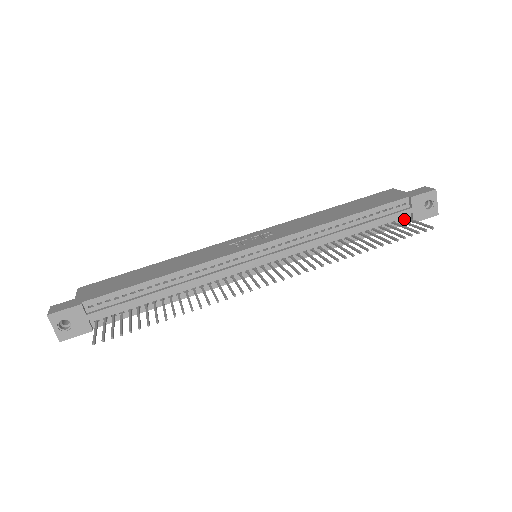
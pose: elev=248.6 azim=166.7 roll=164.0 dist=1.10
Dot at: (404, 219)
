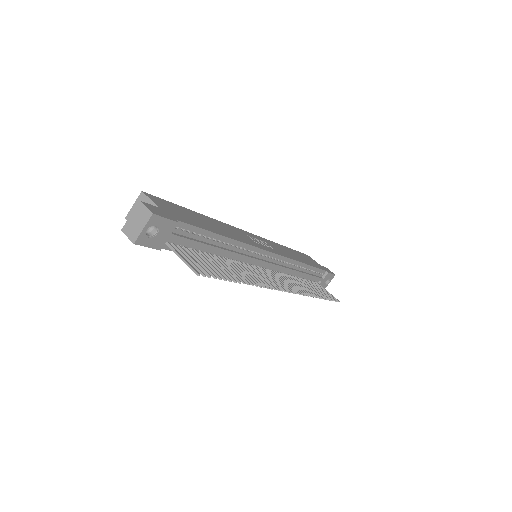
Dot at: (315, 282)
